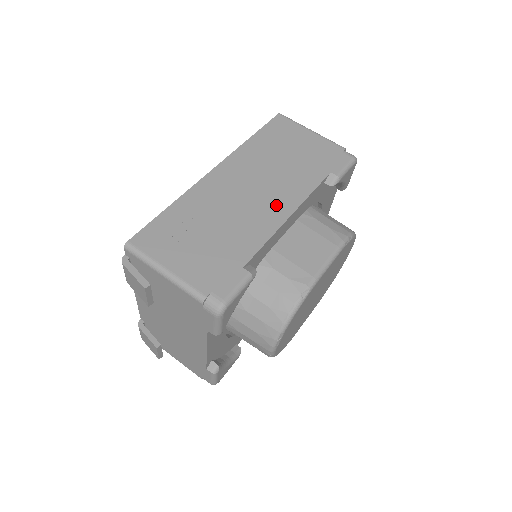
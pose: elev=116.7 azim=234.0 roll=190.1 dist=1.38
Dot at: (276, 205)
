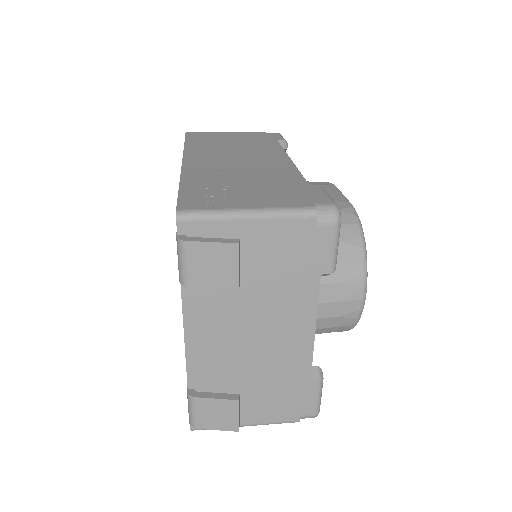
Dot at: (270, 159)
